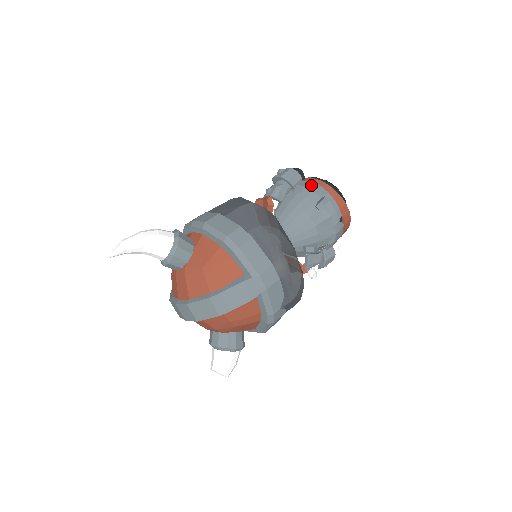
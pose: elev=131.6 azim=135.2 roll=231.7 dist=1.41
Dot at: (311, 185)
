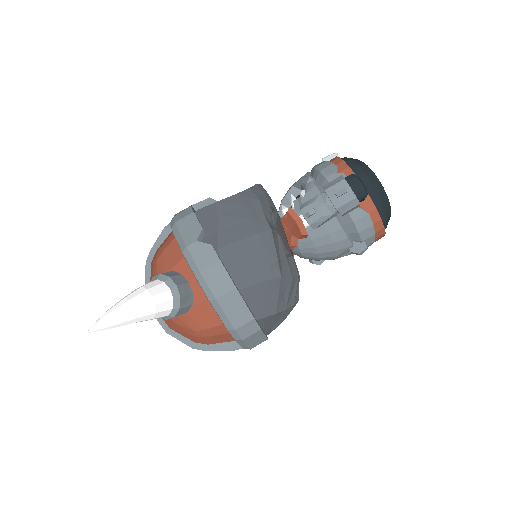
Dot at: (363, 222)
